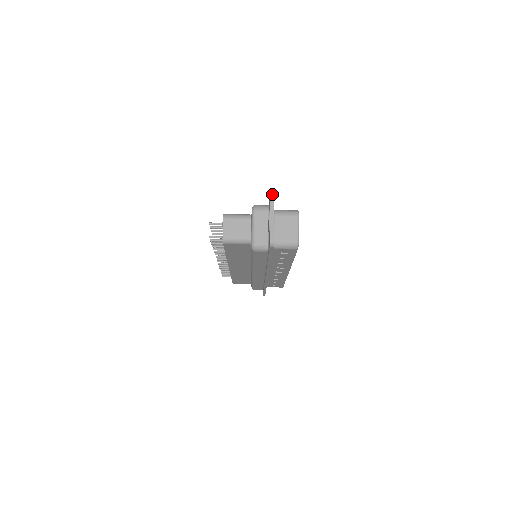
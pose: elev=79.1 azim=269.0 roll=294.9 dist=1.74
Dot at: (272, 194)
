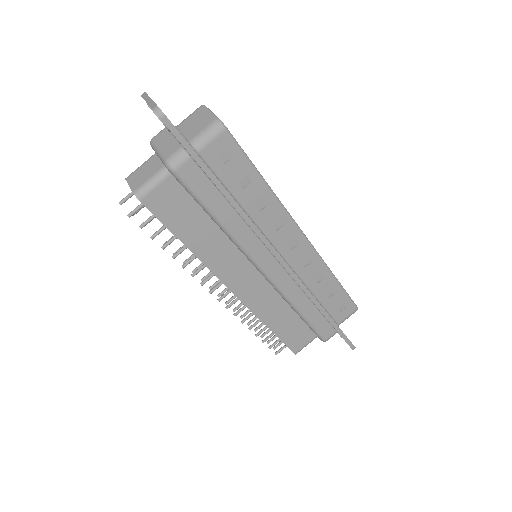
Dot at: (142, 94)
